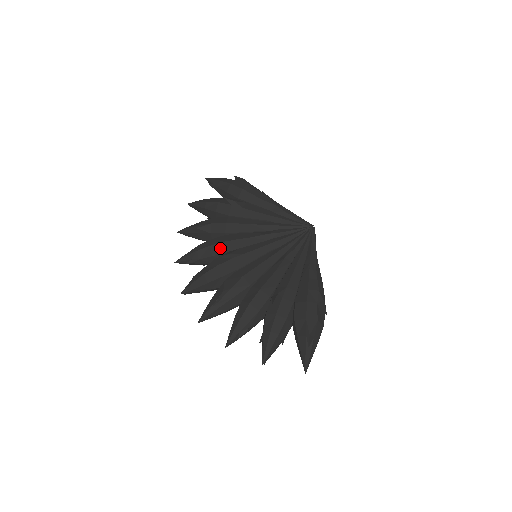
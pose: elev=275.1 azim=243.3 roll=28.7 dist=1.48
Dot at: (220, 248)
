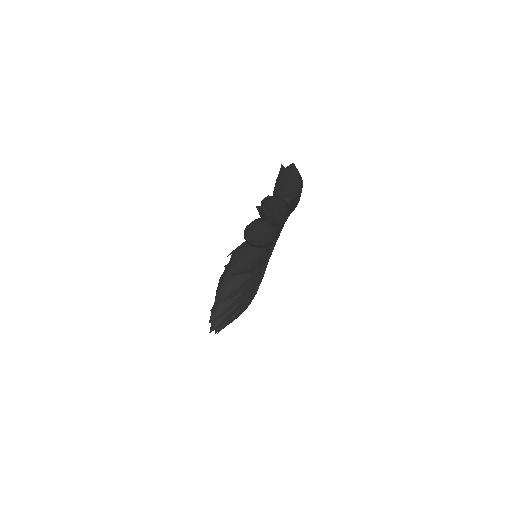
Dot at: occluded
